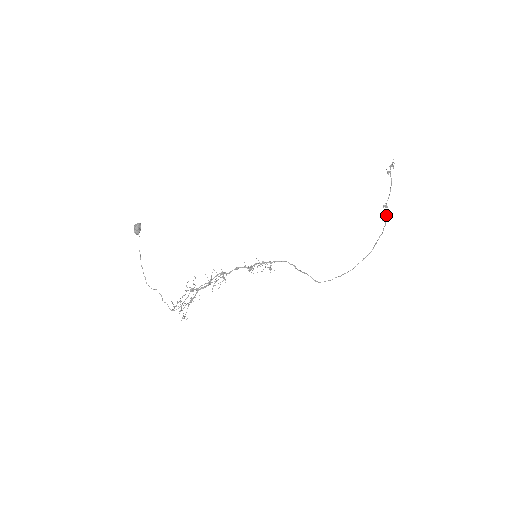
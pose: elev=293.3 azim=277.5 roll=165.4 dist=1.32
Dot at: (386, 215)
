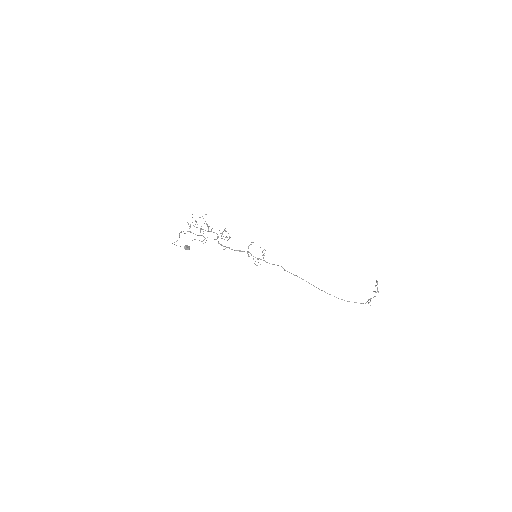
Dot at: occluded
